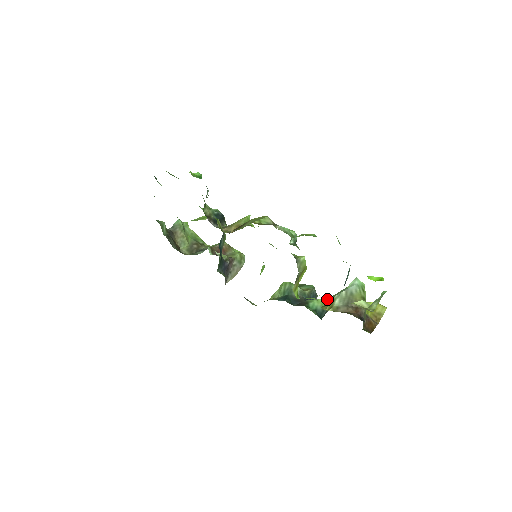
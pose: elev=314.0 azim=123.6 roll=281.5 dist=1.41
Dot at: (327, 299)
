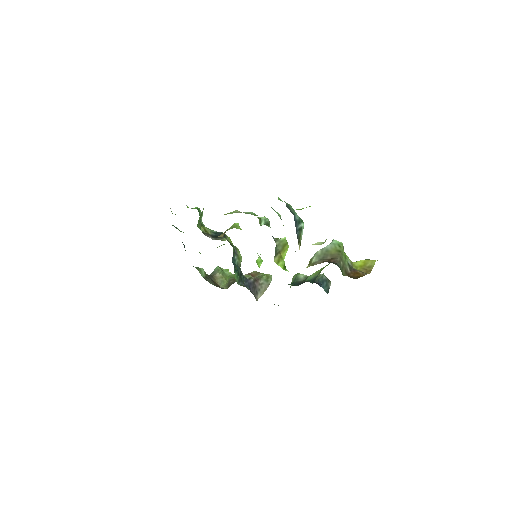
Dot at: (320, 269)
